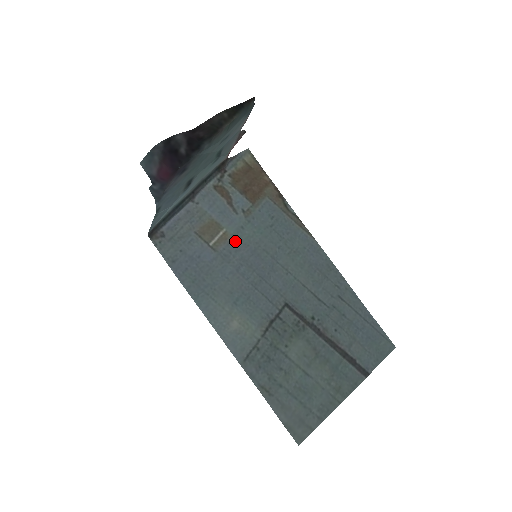
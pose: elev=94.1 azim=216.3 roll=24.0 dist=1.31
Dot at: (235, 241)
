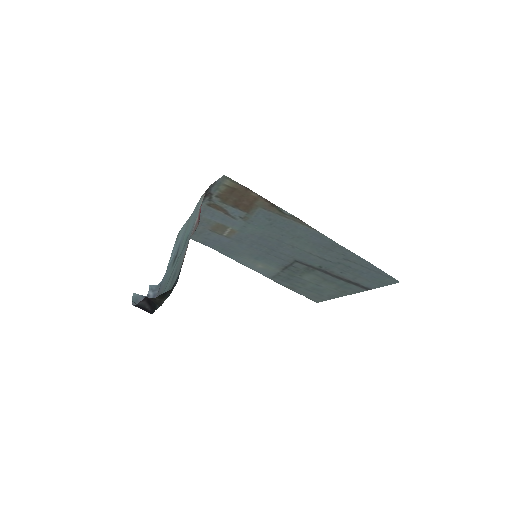
Dot at: (242, 233)
